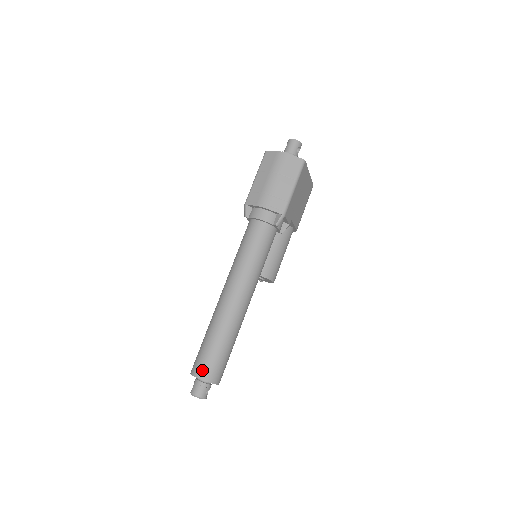
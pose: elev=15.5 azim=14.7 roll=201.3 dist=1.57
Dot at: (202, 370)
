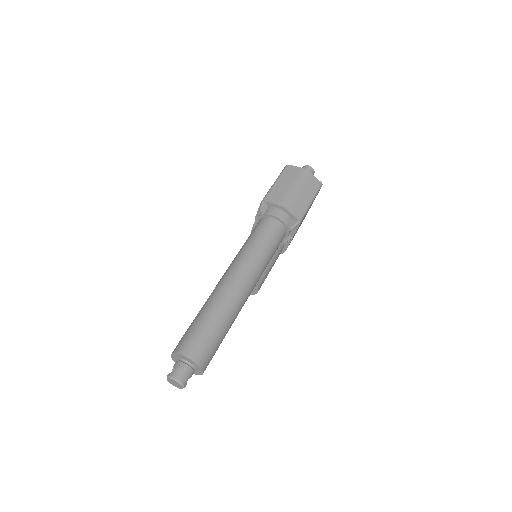
Dot at: (194, 349)
